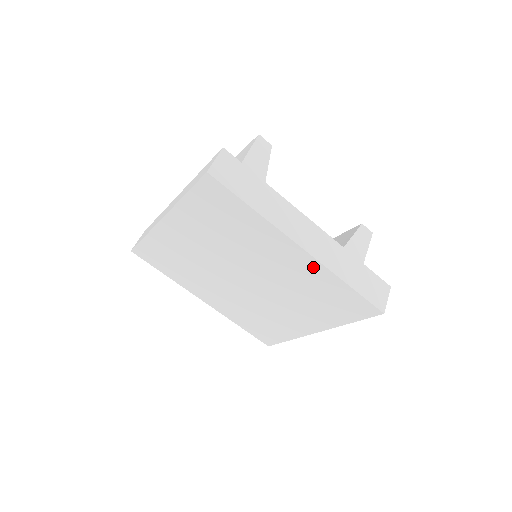
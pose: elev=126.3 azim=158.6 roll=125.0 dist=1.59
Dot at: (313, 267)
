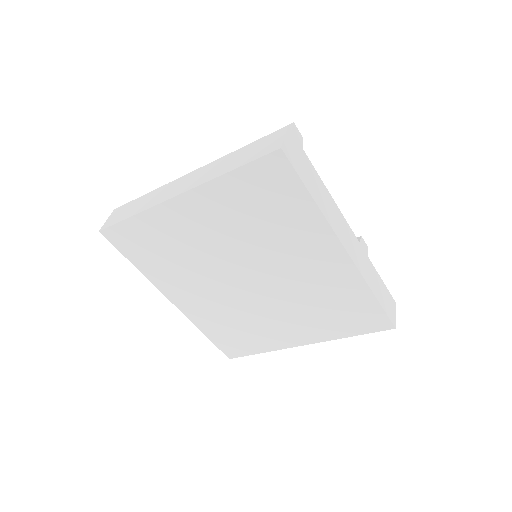
Dot at: (346, 273)
